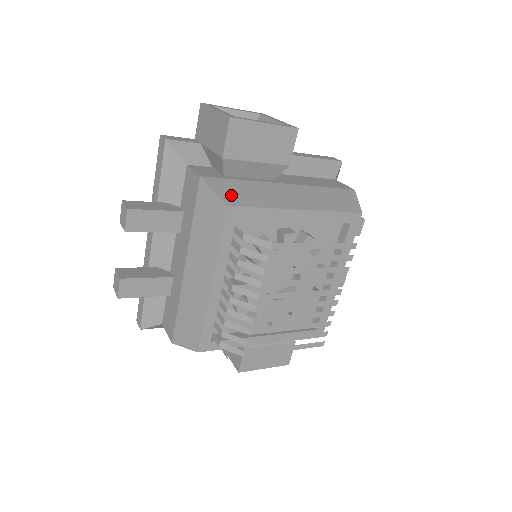
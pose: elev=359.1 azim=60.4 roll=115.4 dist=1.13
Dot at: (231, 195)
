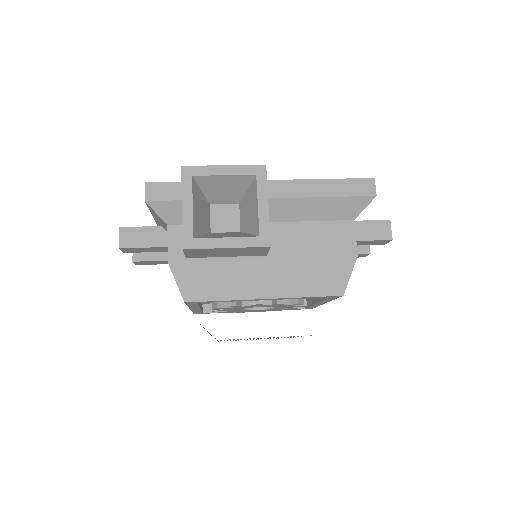
Dot at: (193, 287)
